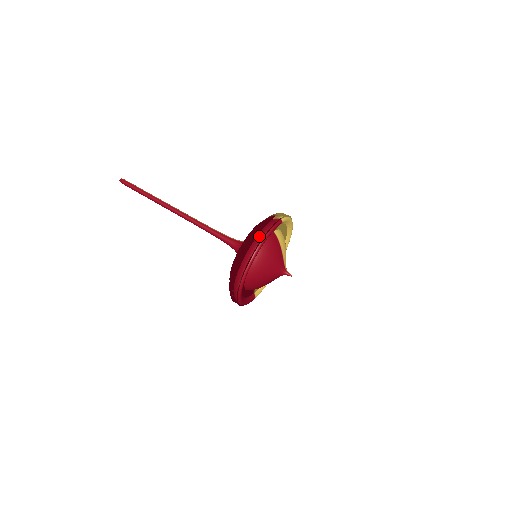
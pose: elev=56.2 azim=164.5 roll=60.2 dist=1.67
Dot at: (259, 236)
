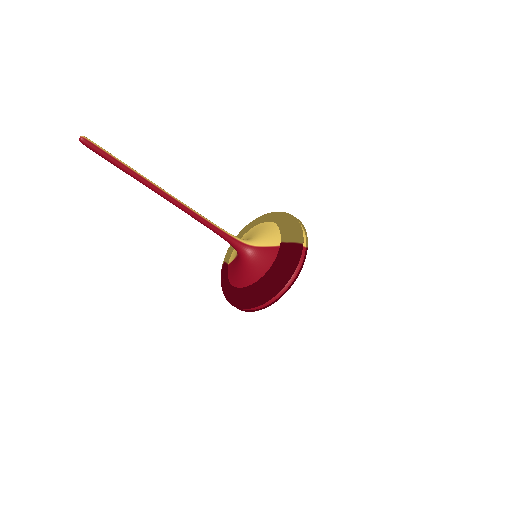
Dot at: (291, 276)
